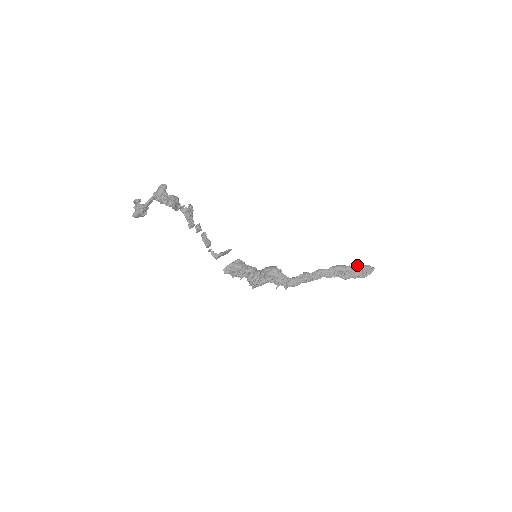
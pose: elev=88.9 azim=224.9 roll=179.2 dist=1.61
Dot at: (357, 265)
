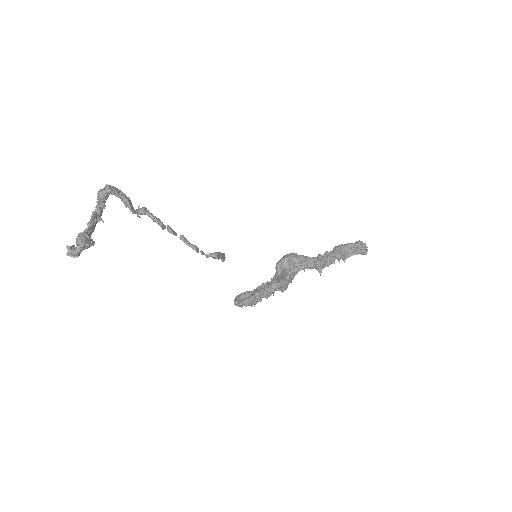
Dot at: occluded
